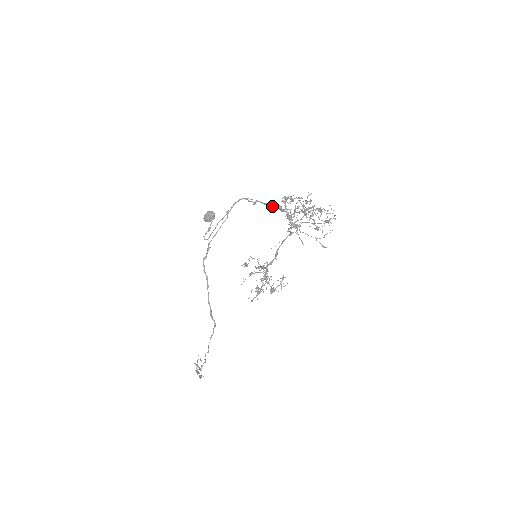
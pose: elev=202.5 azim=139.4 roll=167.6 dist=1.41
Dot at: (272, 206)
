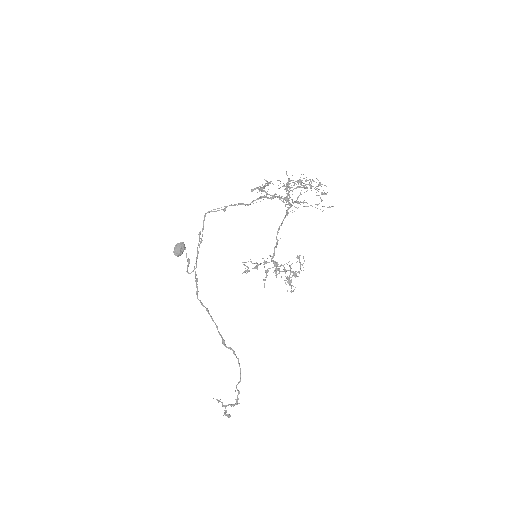
Dot at: (252, 201)
